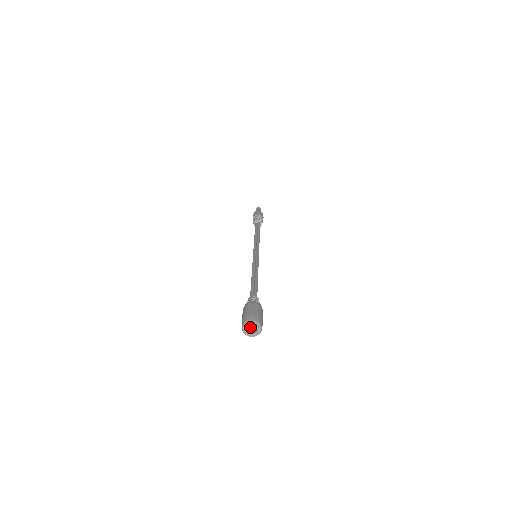
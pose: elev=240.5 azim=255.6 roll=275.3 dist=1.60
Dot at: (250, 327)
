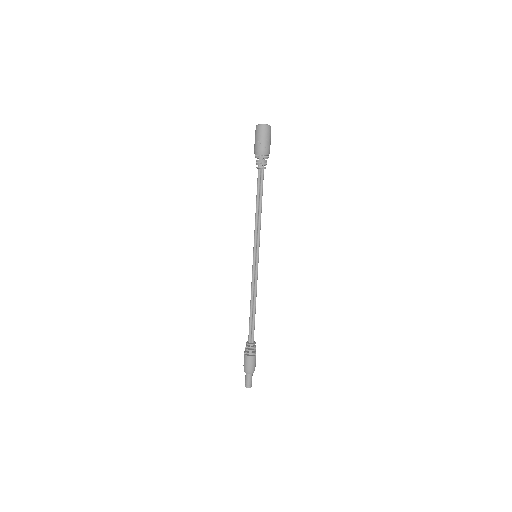
Dot at: occluded
